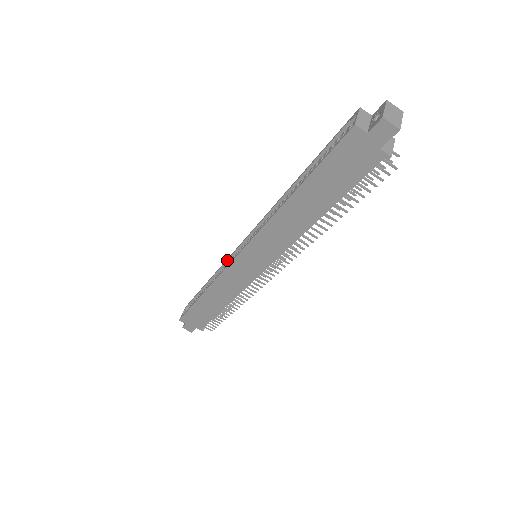
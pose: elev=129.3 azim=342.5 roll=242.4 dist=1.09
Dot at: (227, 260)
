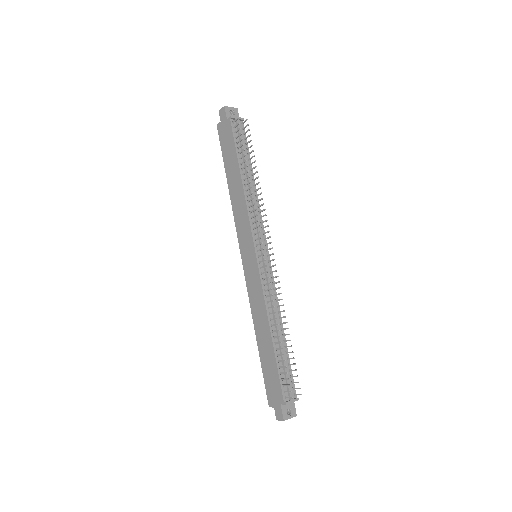
Dot at: occluded
